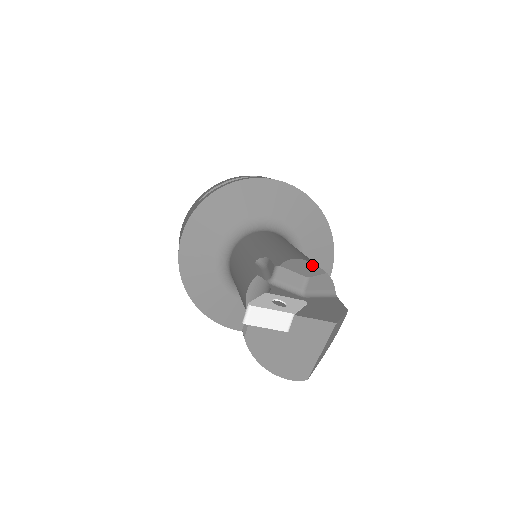
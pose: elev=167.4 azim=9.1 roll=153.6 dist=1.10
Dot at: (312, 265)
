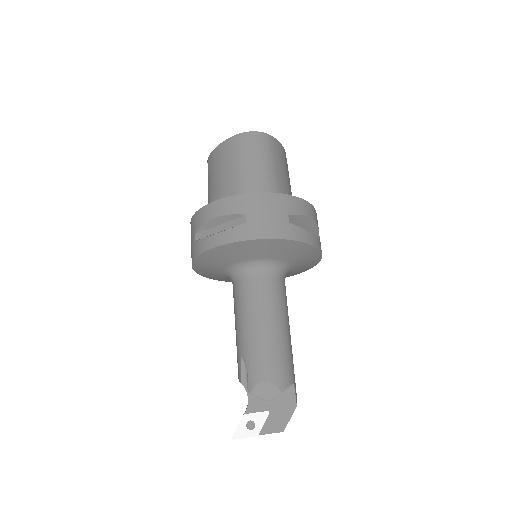
Dot at: (272, 387)
